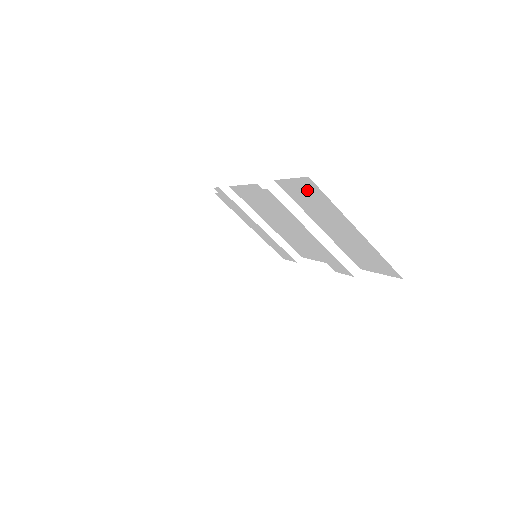
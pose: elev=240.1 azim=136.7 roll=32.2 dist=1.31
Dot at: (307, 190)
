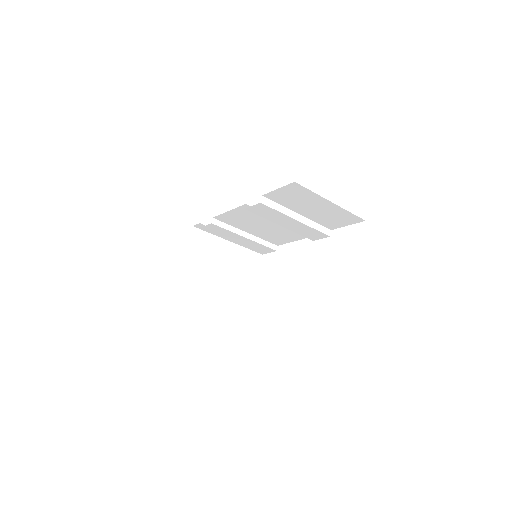
Dot at: (292, 191)
